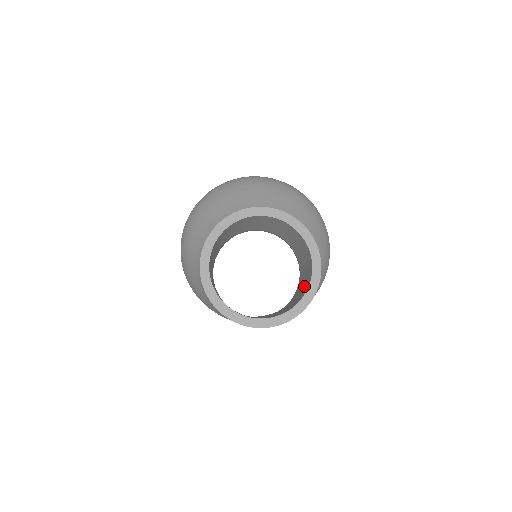
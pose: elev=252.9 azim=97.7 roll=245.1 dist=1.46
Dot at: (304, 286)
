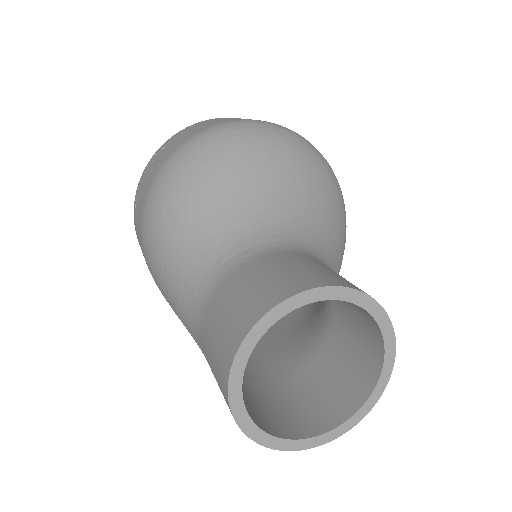
Dot at: (346, 381)
